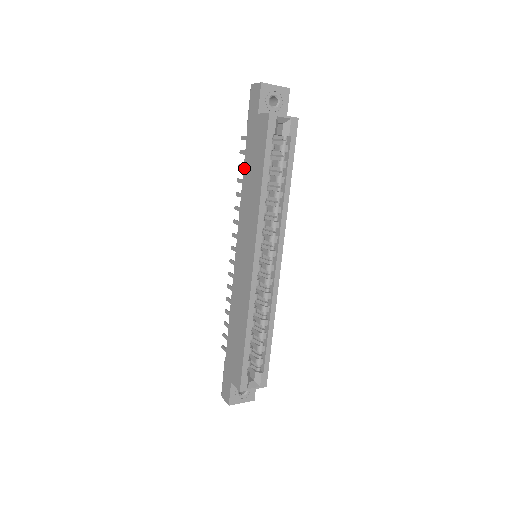
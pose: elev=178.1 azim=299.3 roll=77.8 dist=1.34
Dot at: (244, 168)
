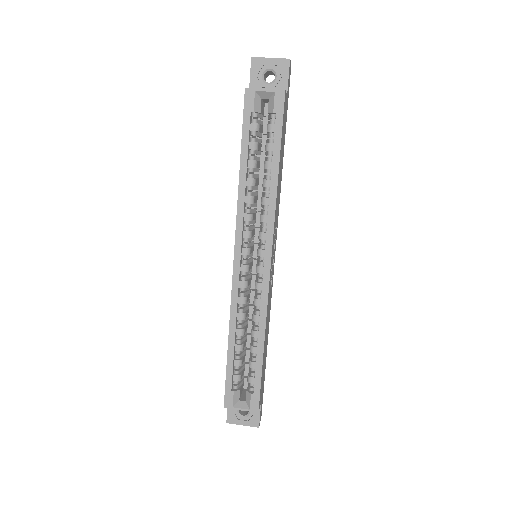
Dot at: occluded
